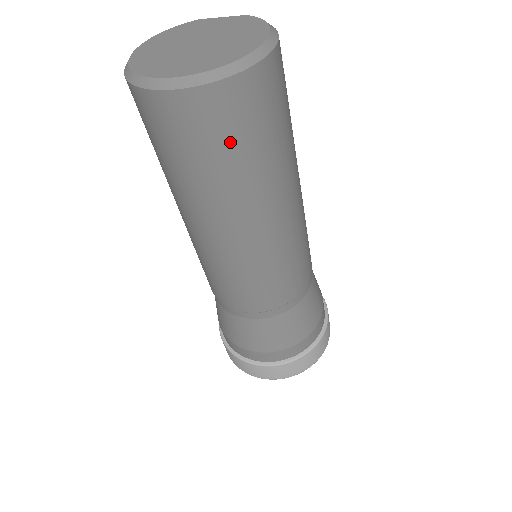
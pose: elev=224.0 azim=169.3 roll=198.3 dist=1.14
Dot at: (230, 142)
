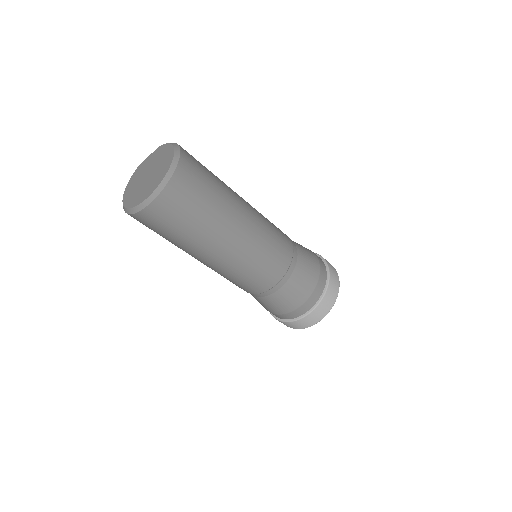
Dot at: (192, 205)
